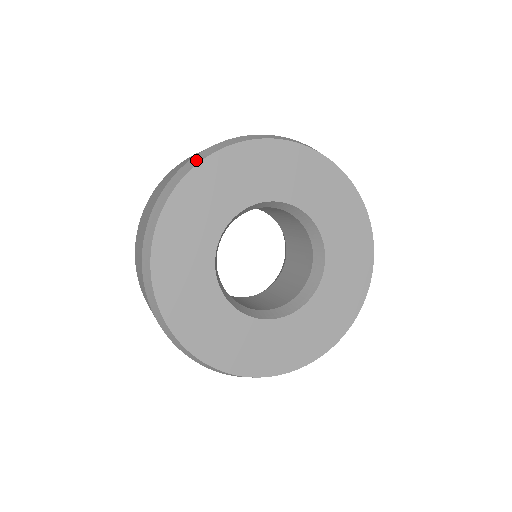
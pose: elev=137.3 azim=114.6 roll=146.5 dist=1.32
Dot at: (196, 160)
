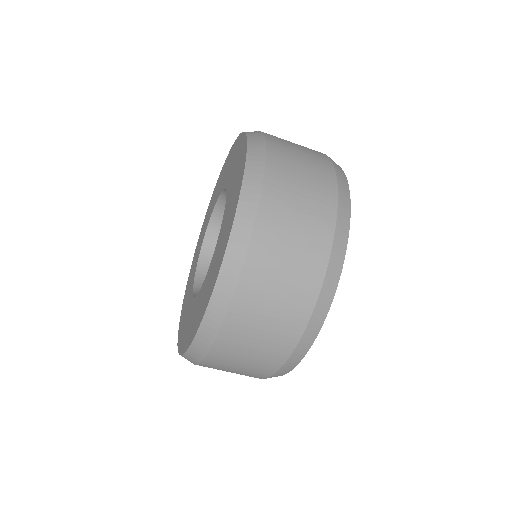
Dot at: (307, 344)
